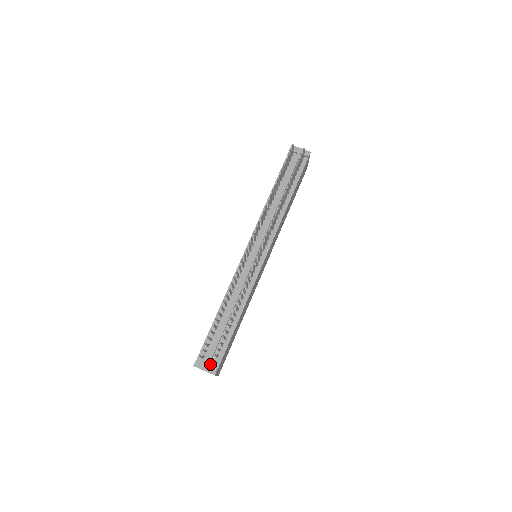
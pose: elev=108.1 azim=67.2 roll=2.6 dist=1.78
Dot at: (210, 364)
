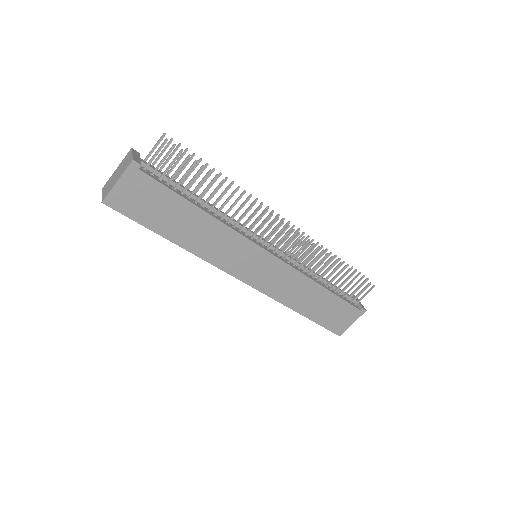
Dot at: occluded
